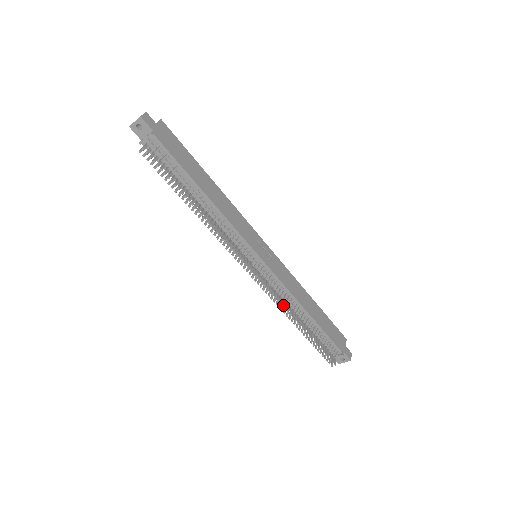
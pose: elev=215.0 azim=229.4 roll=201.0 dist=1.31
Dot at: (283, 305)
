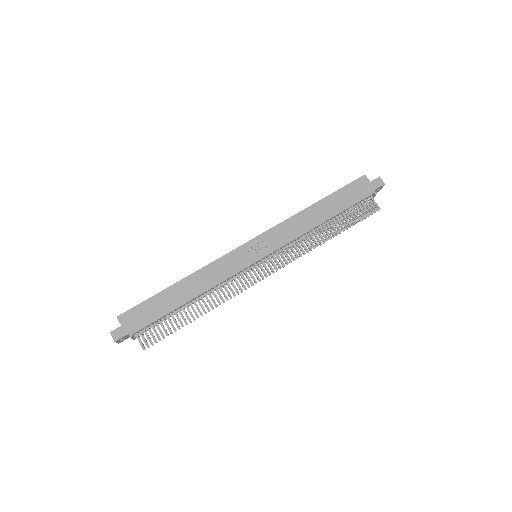
Dot at: (307, 250)
